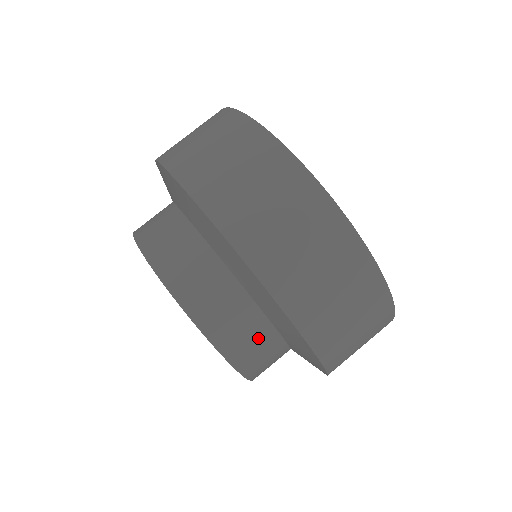
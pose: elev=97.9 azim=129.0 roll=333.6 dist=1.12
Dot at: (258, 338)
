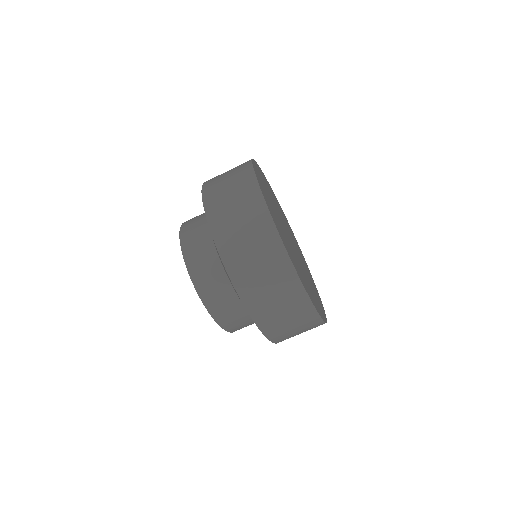
Dot at: (234, 311)
